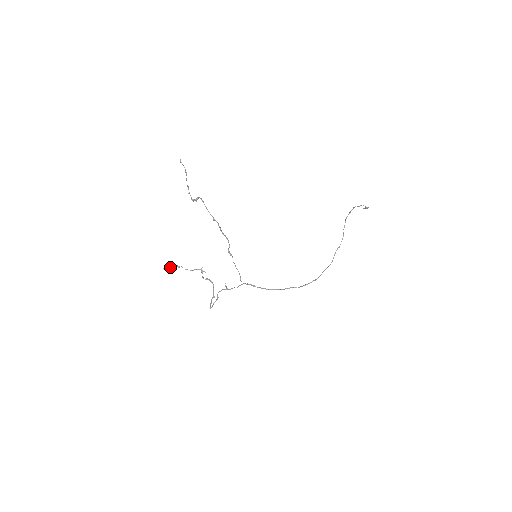
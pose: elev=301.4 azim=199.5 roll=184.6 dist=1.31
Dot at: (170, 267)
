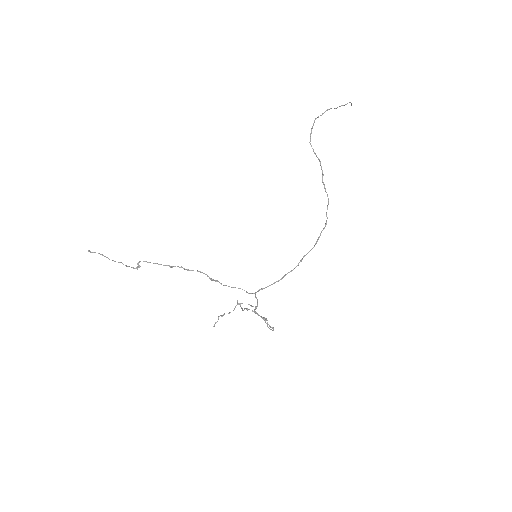
Dot at: occluded
